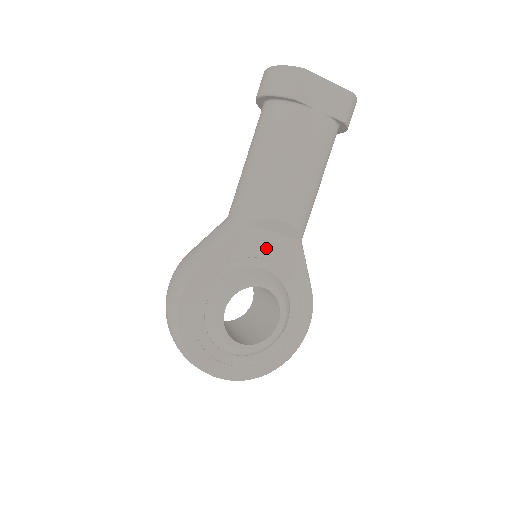
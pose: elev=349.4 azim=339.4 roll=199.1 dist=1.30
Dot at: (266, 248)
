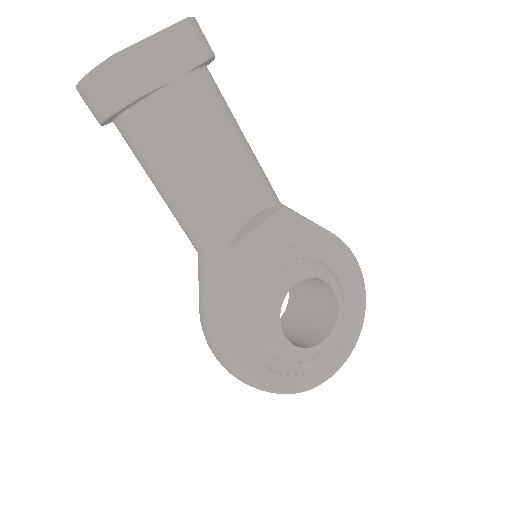
Dot at: (262, 249)
